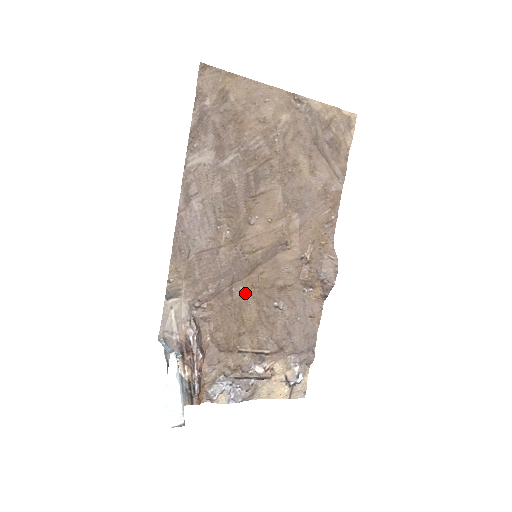
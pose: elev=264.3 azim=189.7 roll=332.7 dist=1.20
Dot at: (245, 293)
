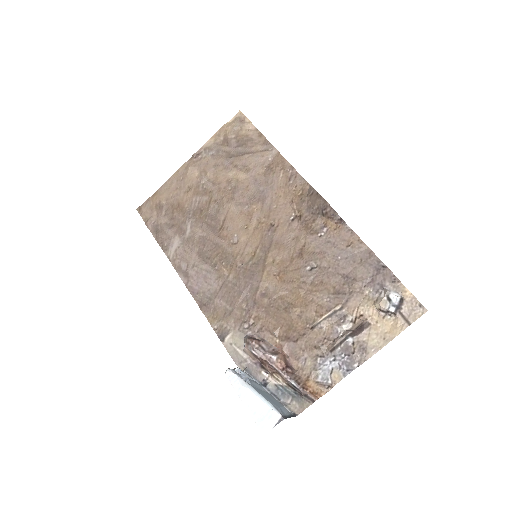
Dot at: (274, 285)
